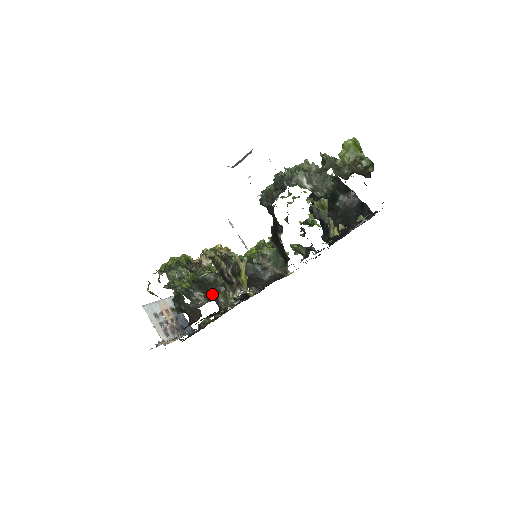
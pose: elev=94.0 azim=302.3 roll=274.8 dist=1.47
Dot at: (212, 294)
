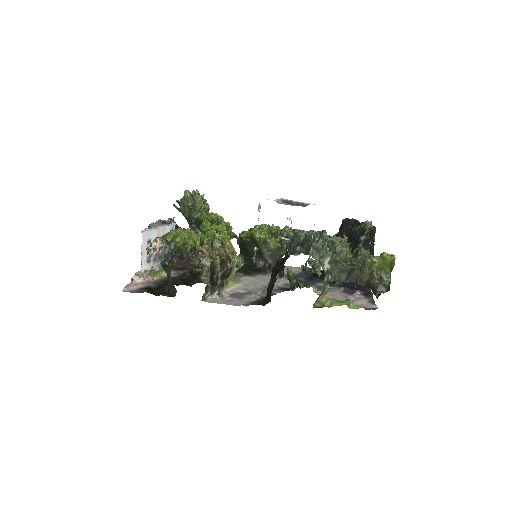
Dot at: occluded
